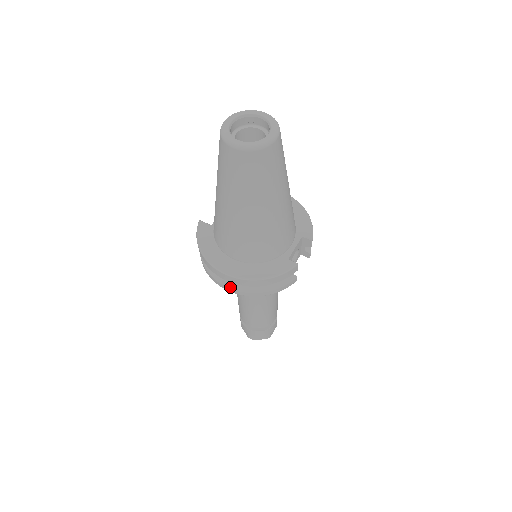
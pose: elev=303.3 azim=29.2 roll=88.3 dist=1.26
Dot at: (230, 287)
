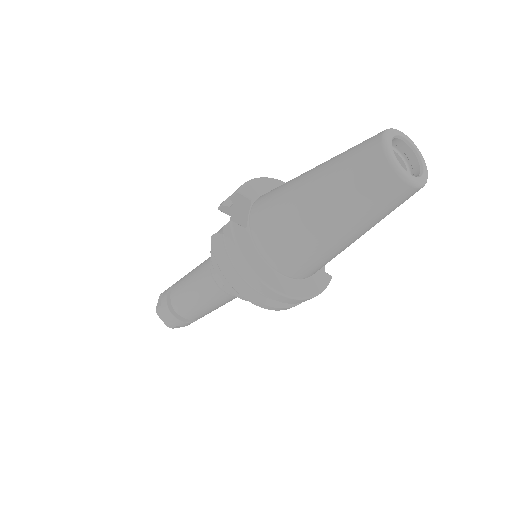
Dot at: (266, 303)
